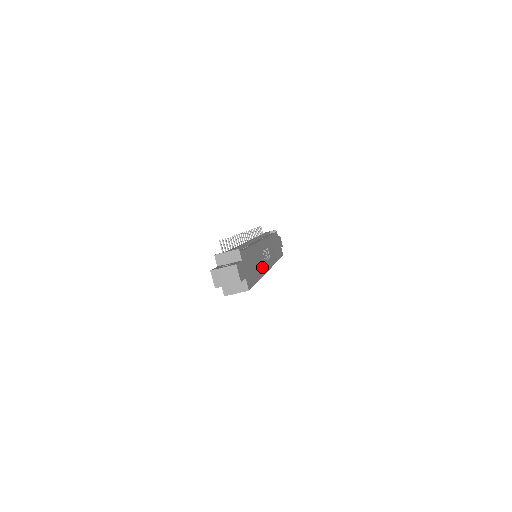
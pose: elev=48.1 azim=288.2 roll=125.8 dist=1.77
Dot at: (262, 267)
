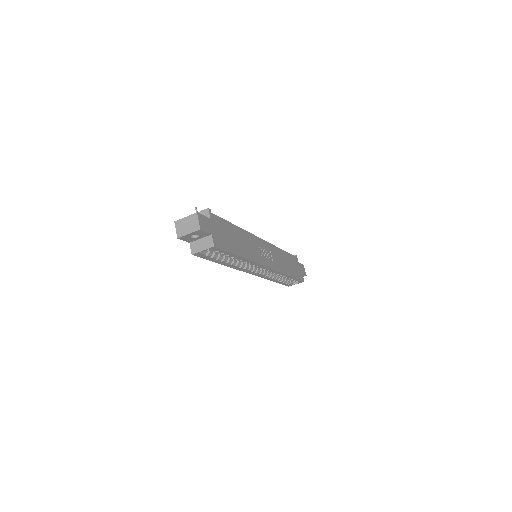
Dot at: (252, 254)
